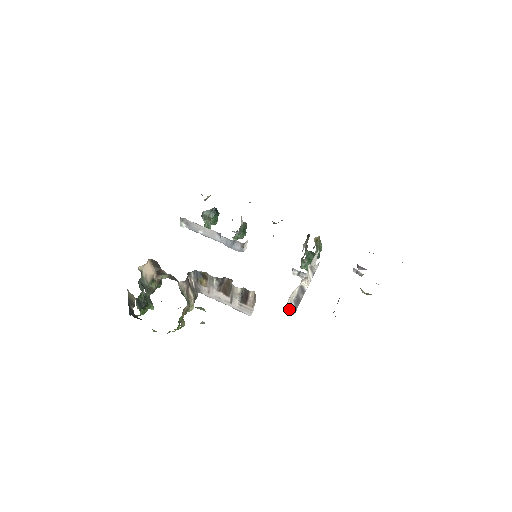
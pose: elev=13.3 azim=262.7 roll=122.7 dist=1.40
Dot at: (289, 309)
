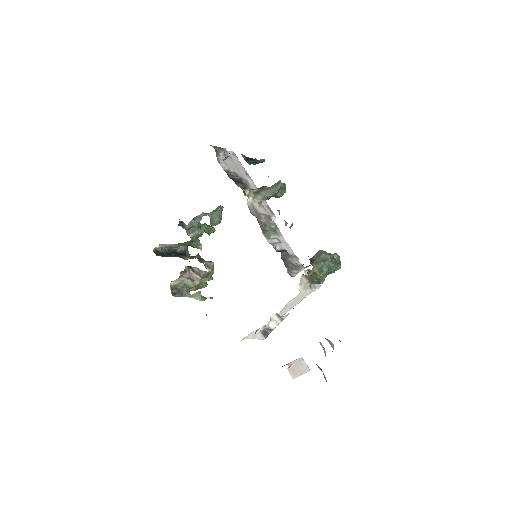
Dot at: (255, 337)
